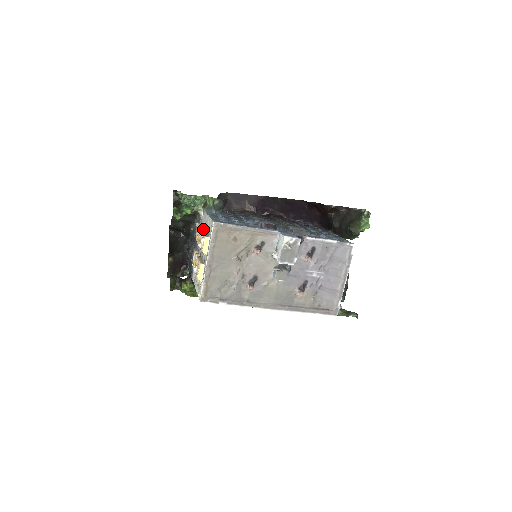
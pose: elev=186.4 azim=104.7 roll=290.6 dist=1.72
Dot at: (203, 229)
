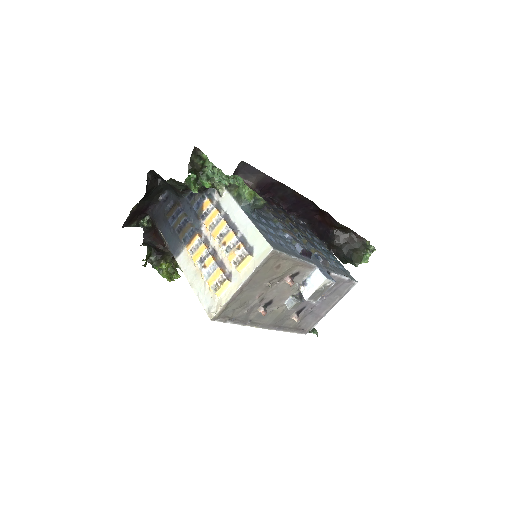
Dot at: (230, 226)
